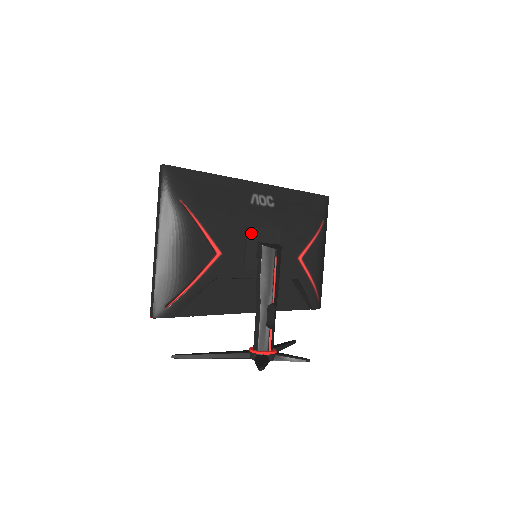
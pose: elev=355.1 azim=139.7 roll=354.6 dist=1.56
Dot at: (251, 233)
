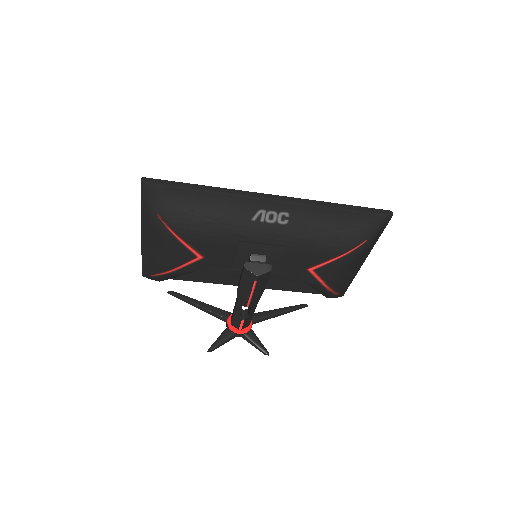
Dot at: (243, 247)
